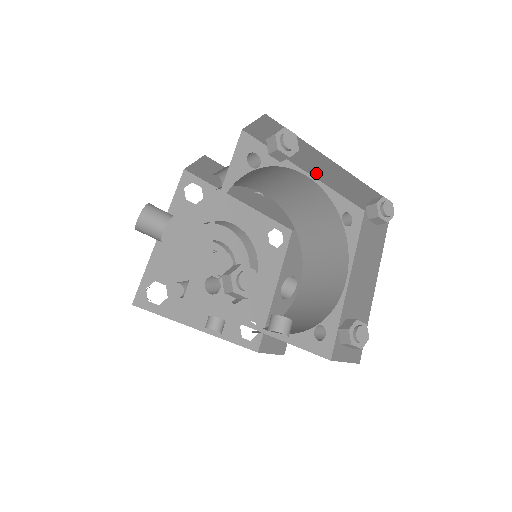
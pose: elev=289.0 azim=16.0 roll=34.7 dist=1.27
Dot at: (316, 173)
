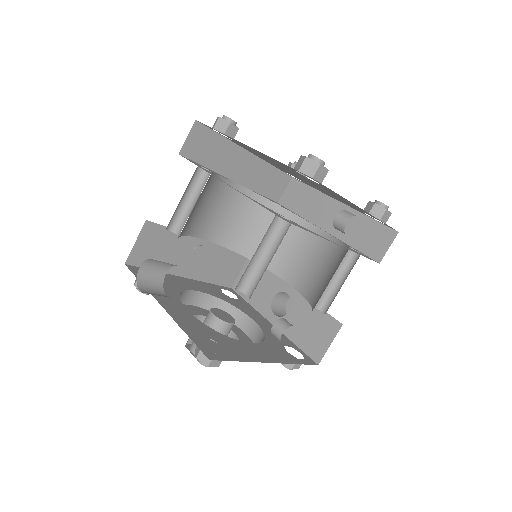
Dot at: (239, 177)
